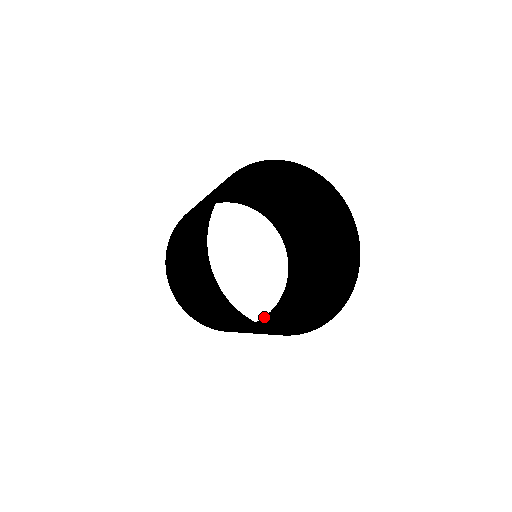
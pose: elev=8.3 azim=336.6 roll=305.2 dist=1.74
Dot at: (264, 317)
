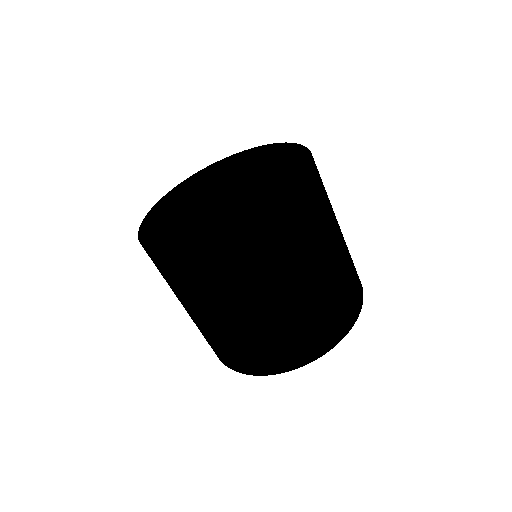
Dot at: occluded
